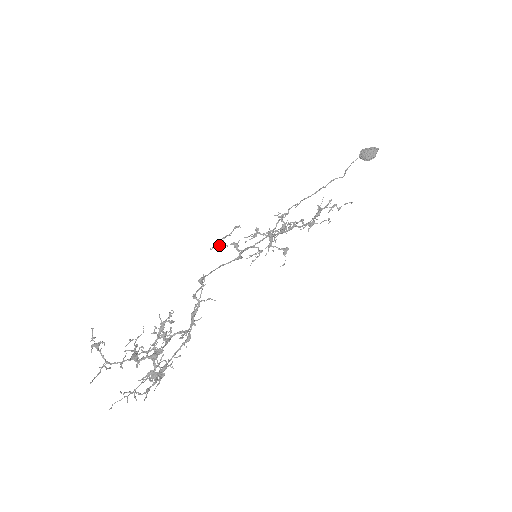
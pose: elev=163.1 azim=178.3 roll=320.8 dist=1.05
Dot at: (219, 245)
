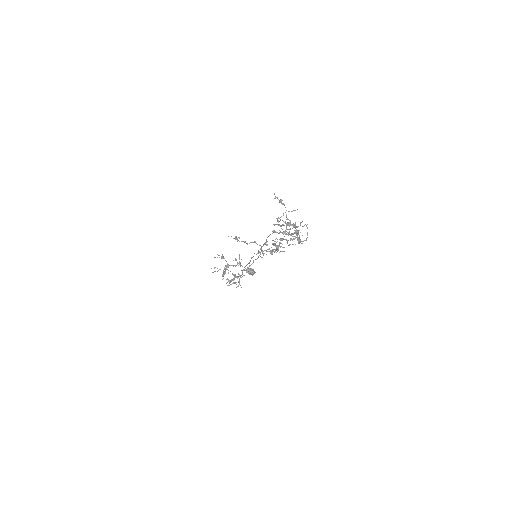
Dot at: (234, 238)
